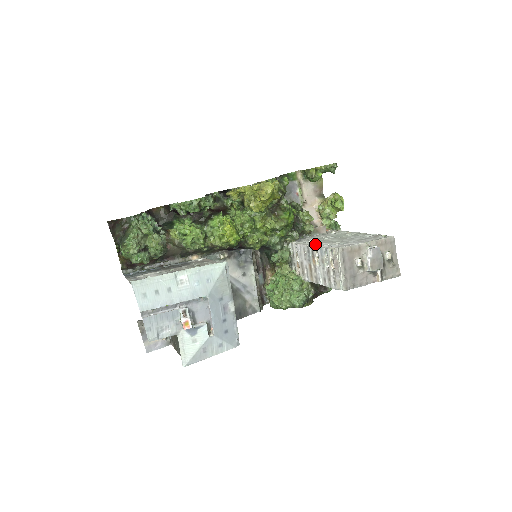
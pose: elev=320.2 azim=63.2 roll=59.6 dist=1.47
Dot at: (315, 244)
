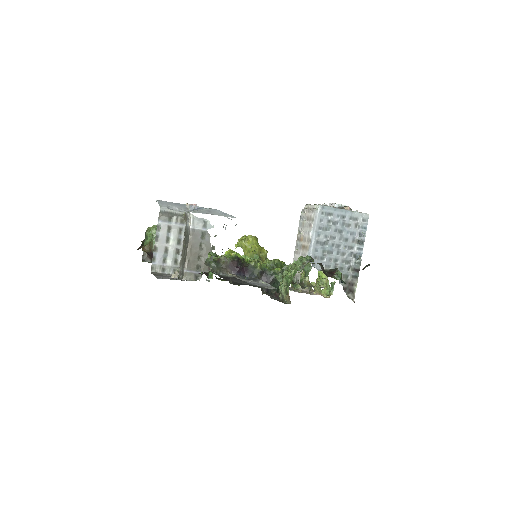
Dot at: occluded
